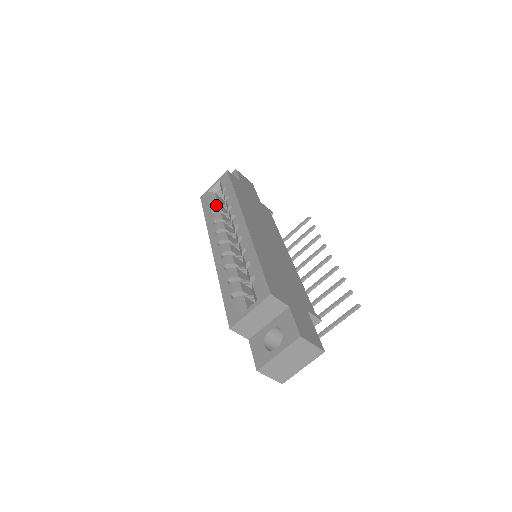
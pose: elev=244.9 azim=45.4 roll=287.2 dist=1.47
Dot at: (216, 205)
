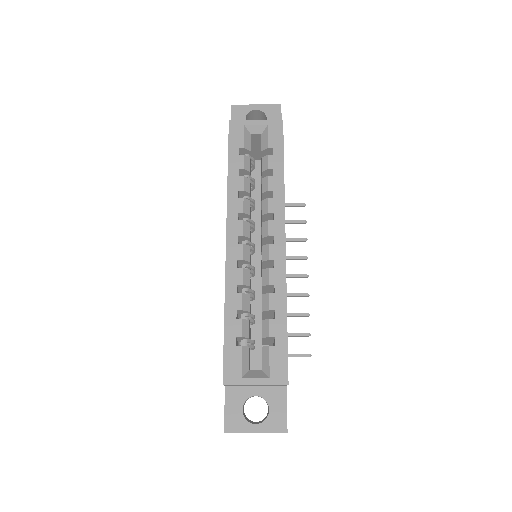
Dot at: (248, 161)
